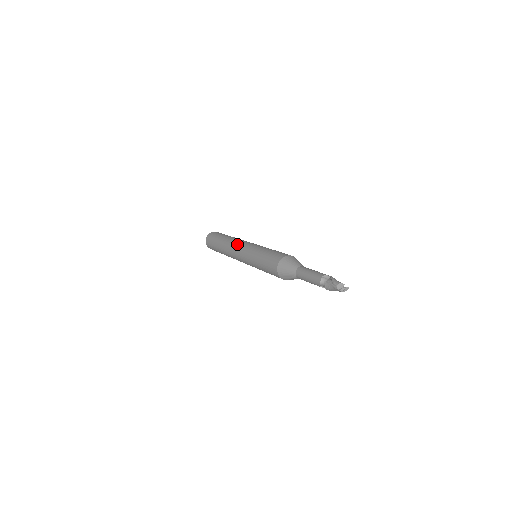
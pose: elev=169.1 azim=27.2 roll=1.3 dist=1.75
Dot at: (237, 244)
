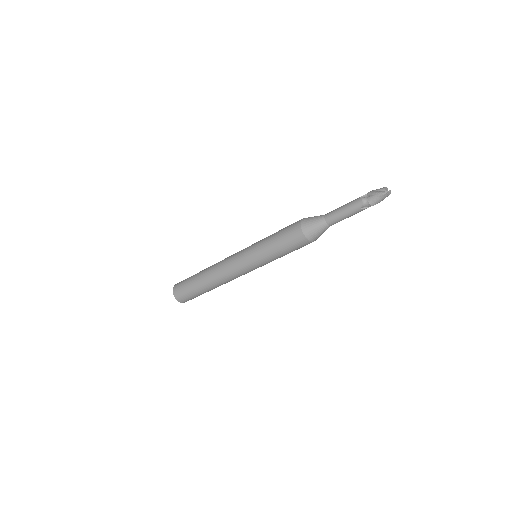
Dot at: (227, 260)
